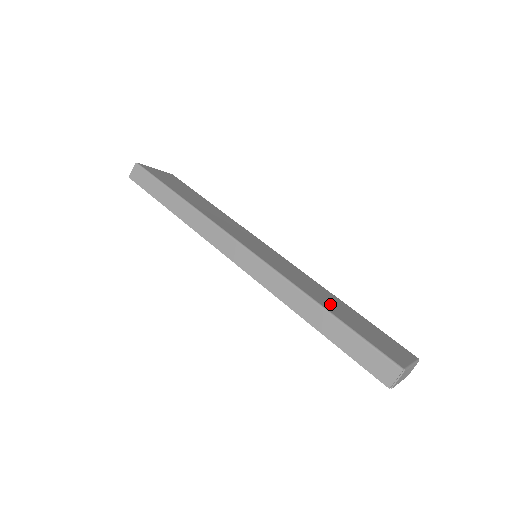
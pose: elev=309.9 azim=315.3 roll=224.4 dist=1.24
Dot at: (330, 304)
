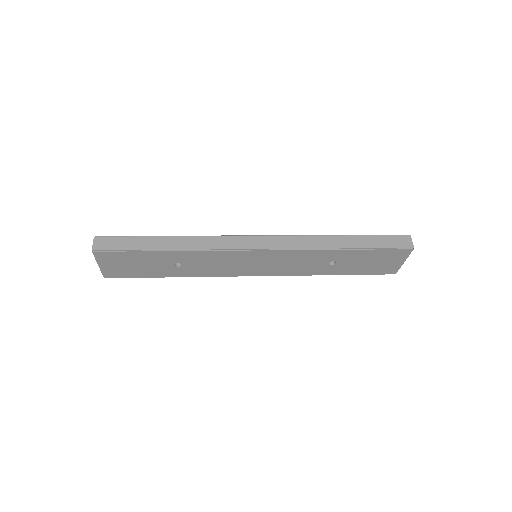
Dot at: occluded
